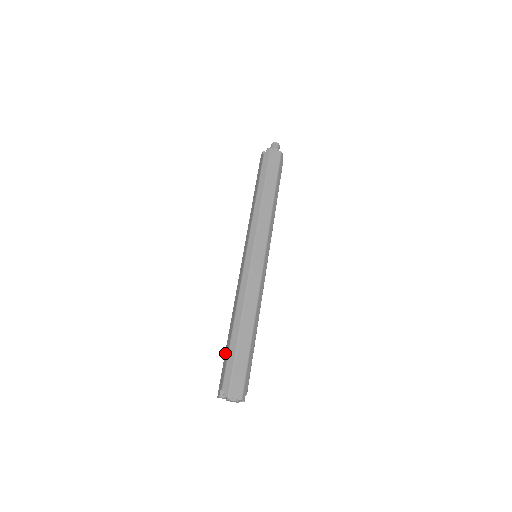
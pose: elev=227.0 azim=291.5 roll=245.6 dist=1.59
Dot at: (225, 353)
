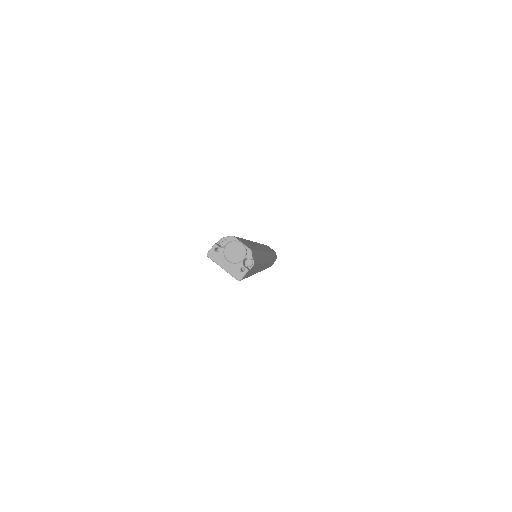
Dot at: occluded
